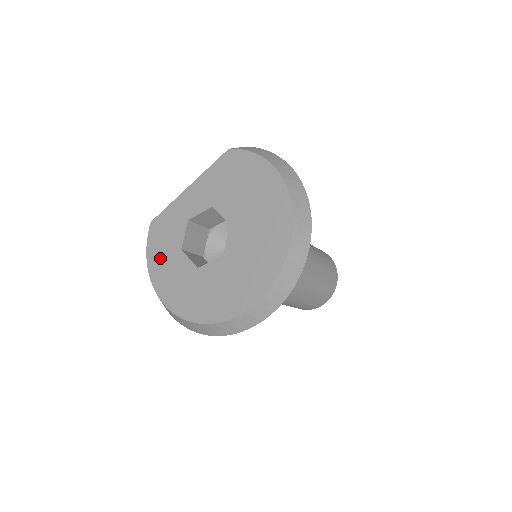
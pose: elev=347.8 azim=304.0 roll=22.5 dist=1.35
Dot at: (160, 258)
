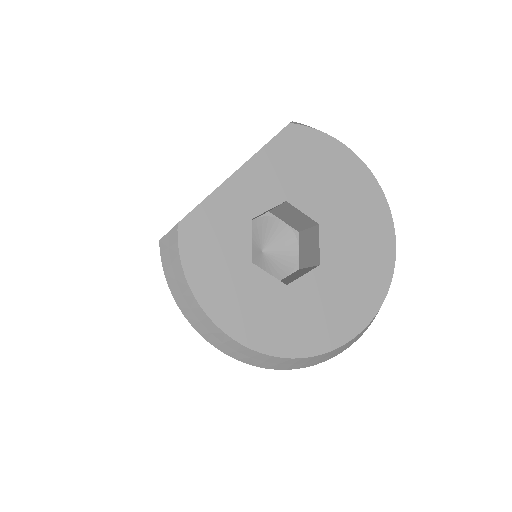
Dot at: (216, 279)
